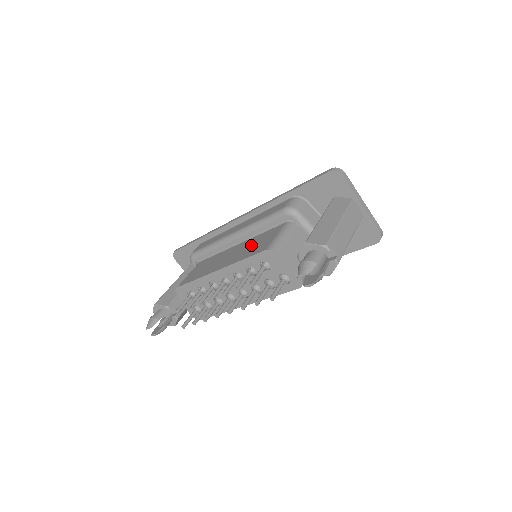
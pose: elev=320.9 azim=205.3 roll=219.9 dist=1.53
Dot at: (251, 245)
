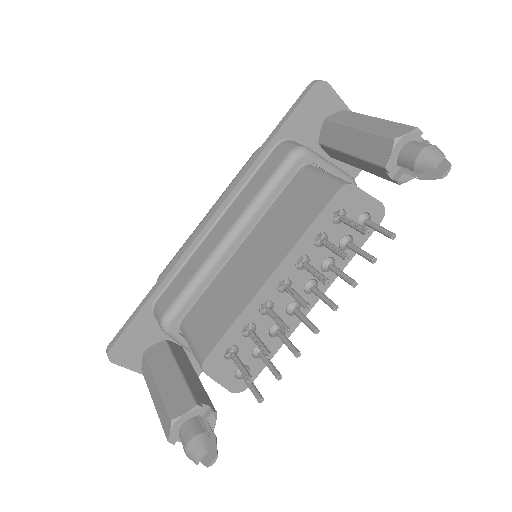
Dot at: (282, 219)
